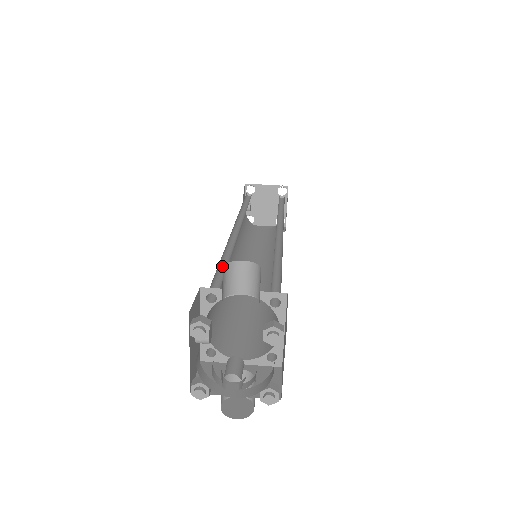
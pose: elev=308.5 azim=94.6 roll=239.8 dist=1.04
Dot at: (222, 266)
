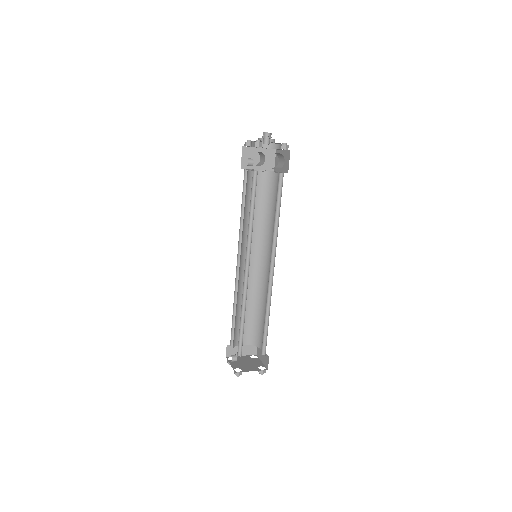
Dot at: (243, 209)
